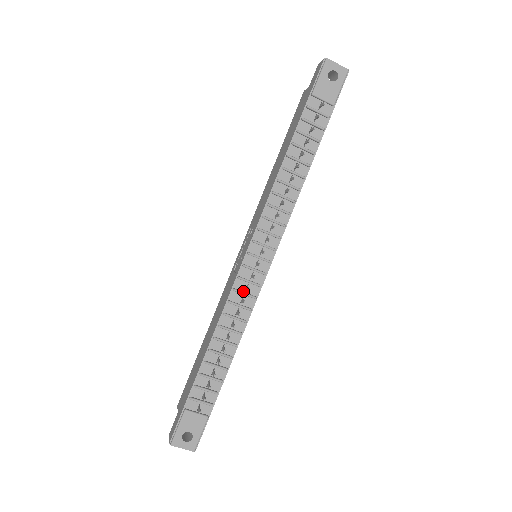
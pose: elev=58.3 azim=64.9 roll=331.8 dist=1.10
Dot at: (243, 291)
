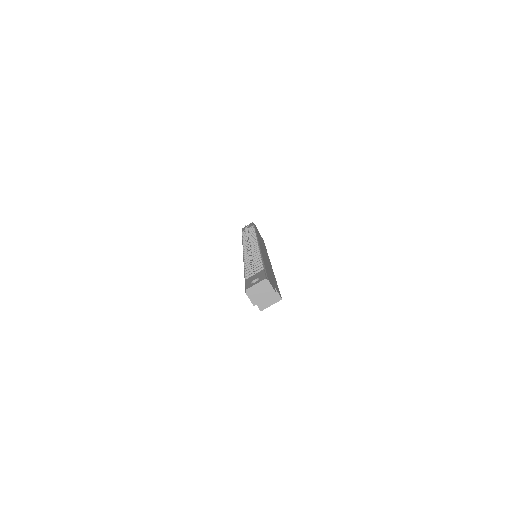
Dot at: occluded
